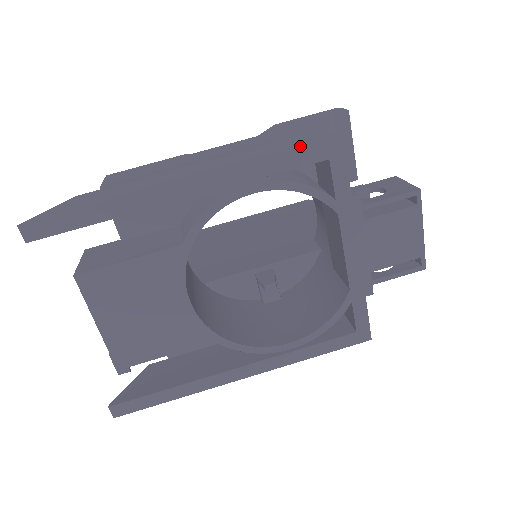
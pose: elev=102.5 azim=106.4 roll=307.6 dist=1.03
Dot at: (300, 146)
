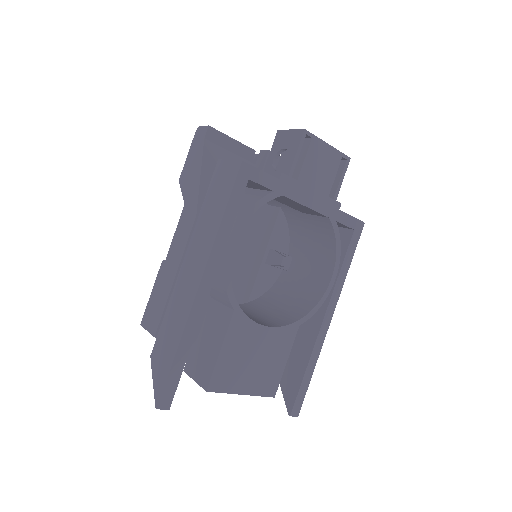
Dot at: (227, 192)
